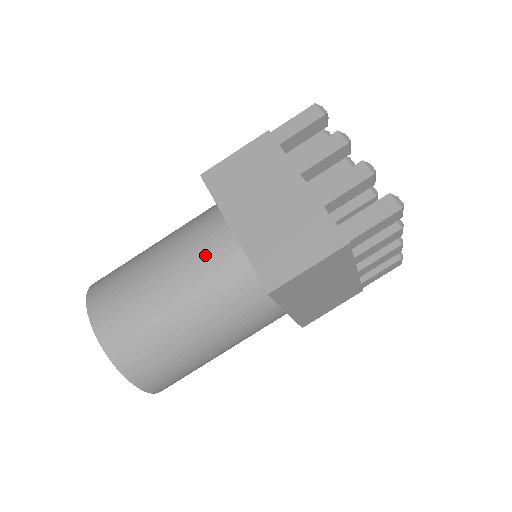
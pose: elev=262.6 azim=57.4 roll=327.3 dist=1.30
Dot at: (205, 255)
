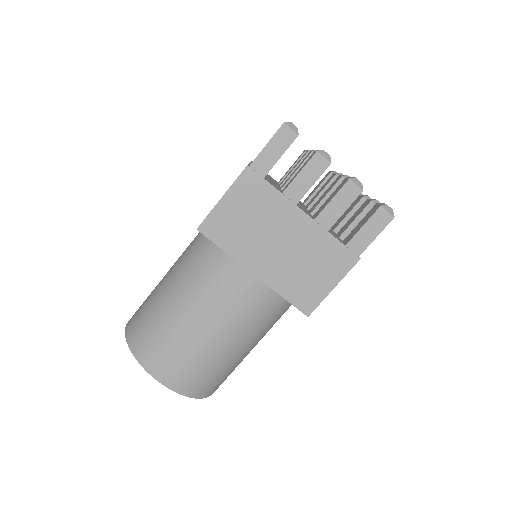
Dot at: (191, 243)
